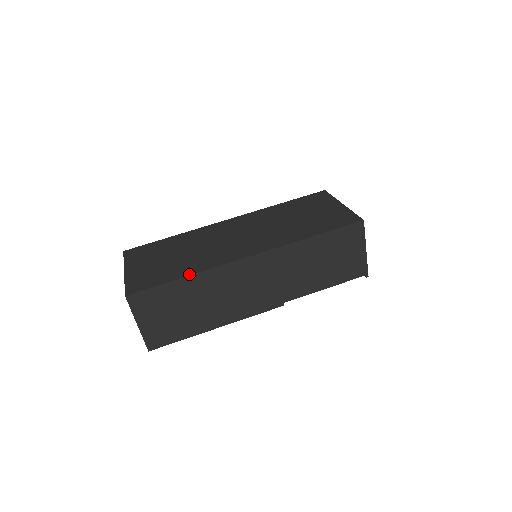
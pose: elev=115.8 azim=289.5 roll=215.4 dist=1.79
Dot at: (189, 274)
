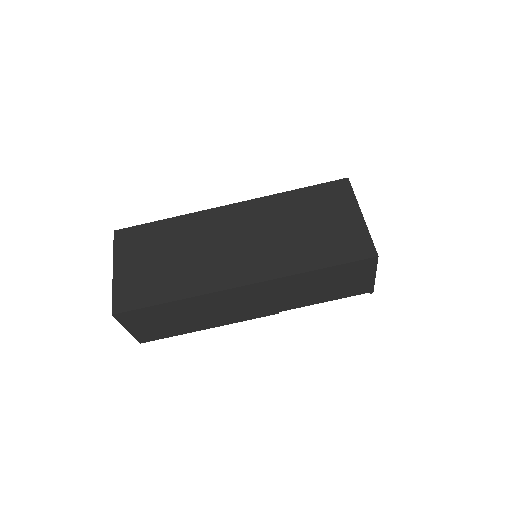
Dot at: (178, 298)
